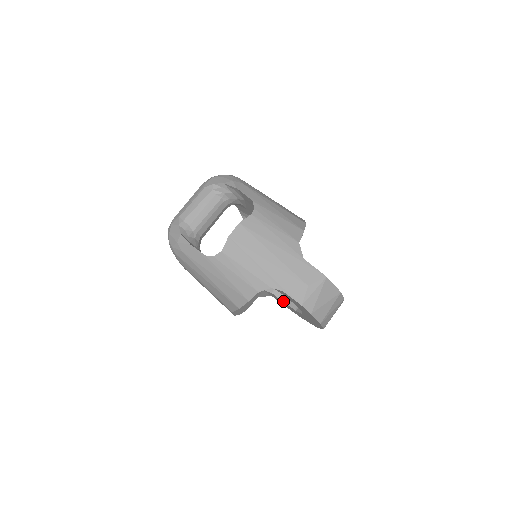
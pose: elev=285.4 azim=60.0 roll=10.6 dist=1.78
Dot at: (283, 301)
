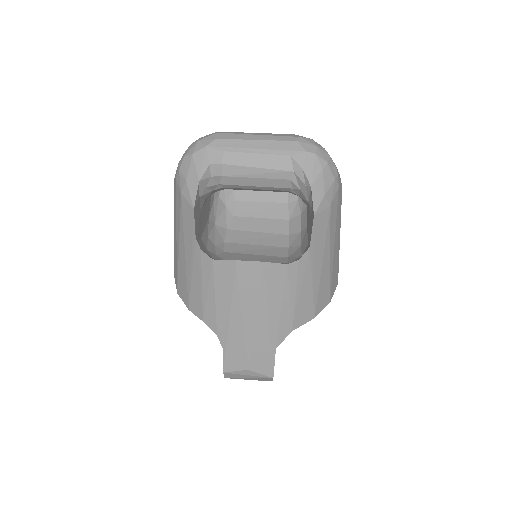
Dot at: occluded
